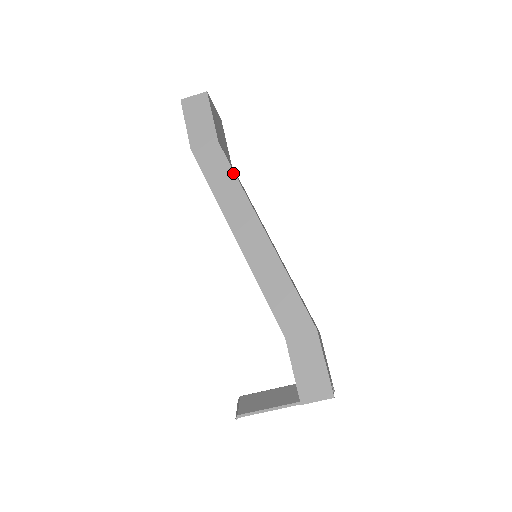
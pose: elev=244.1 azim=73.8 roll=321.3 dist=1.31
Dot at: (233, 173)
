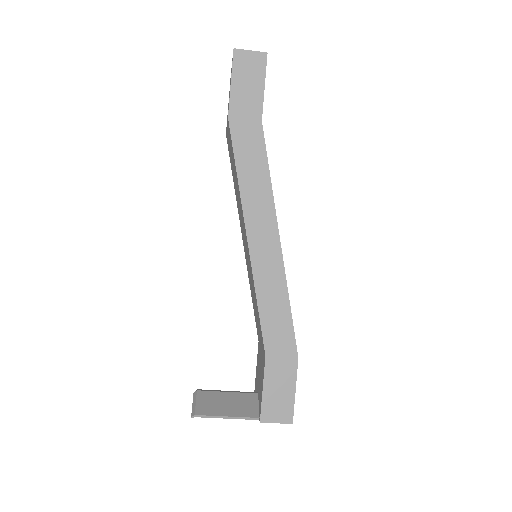
Dot at: (267, 165)
